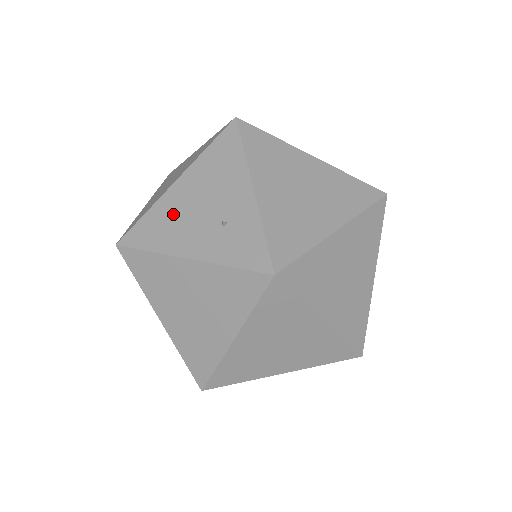
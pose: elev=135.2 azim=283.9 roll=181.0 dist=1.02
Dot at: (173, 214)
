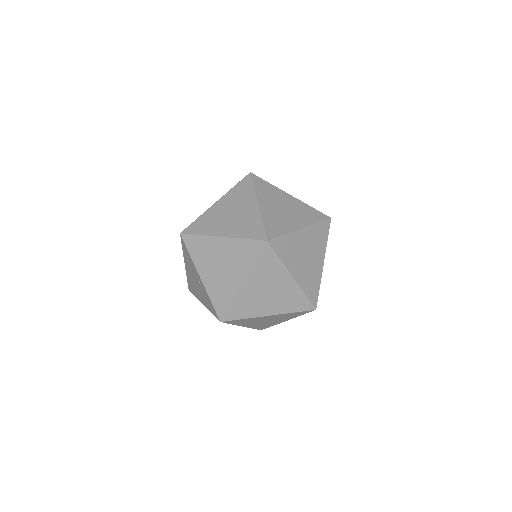
Dot at: occluded
